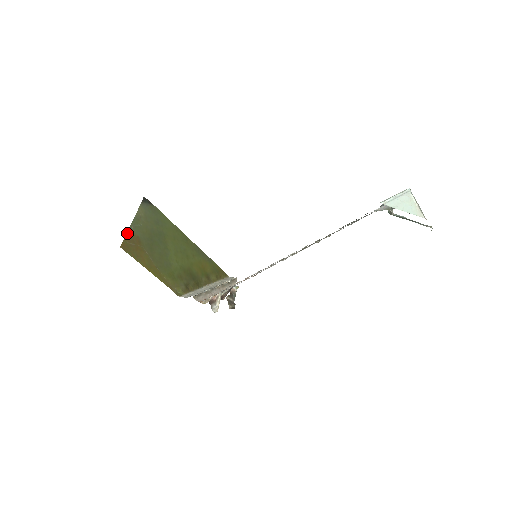
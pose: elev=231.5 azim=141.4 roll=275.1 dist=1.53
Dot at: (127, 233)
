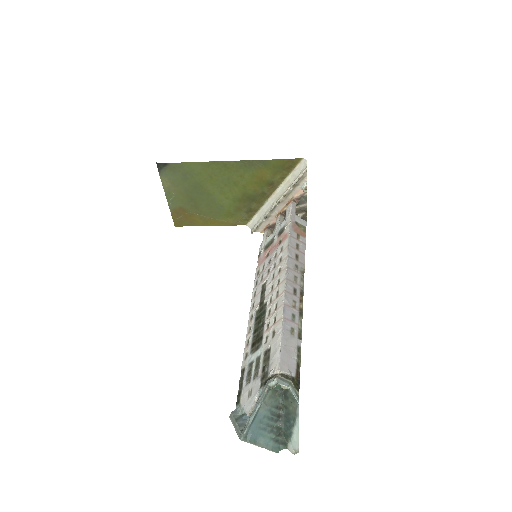
Dot at: (171, 212)
